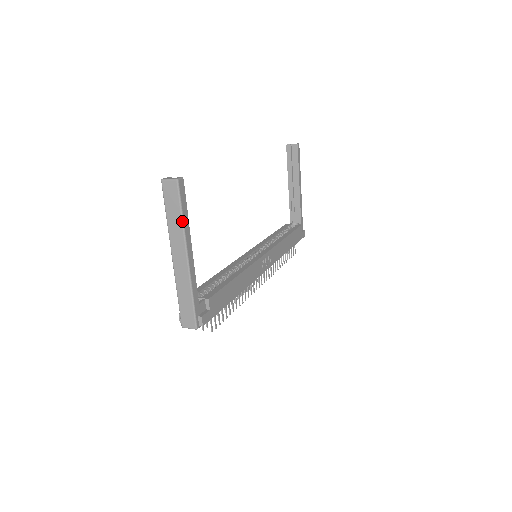
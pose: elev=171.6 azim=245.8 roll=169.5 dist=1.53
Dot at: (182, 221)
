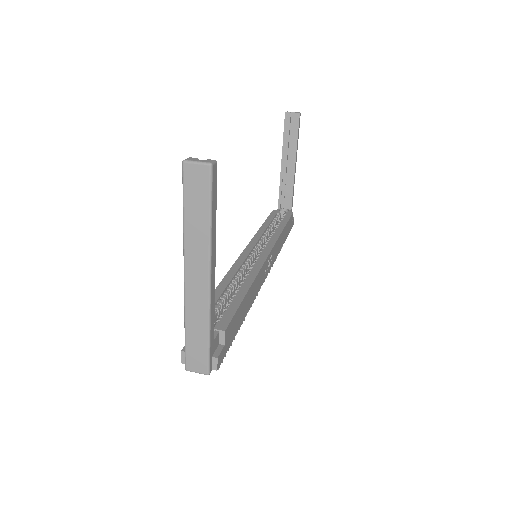
Dot at: (209, 227)
